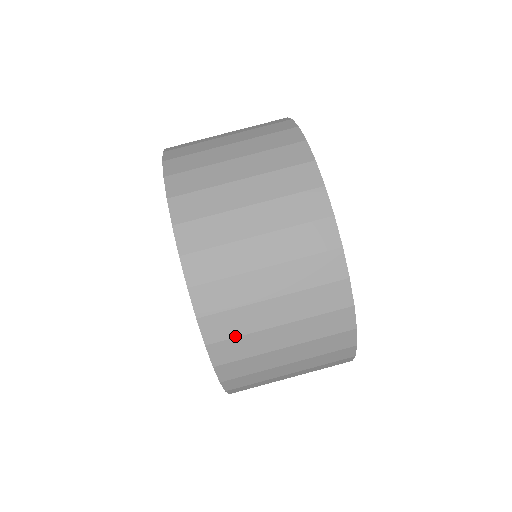
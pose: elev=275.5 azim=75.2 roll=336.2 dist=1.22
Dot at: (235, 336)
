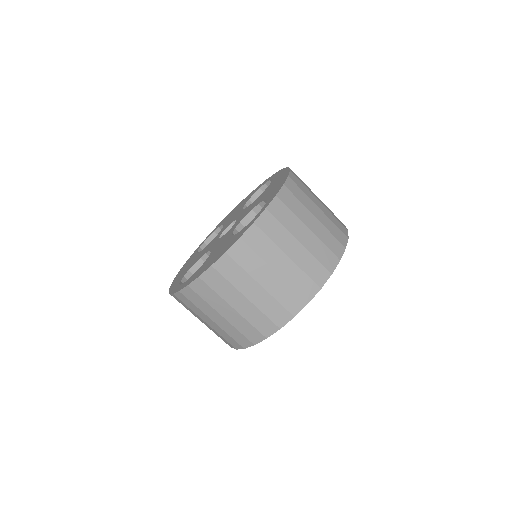
Dot at: (268, 236)
